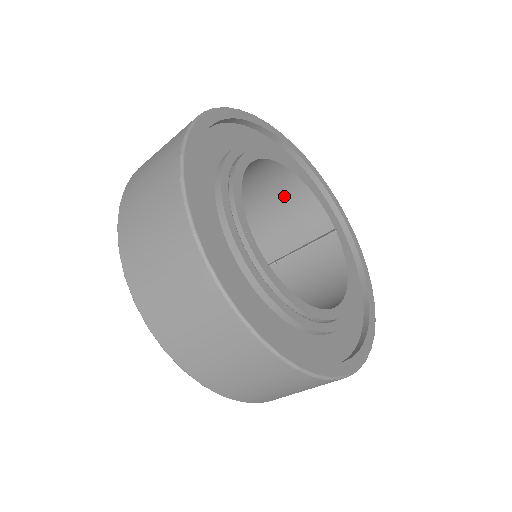
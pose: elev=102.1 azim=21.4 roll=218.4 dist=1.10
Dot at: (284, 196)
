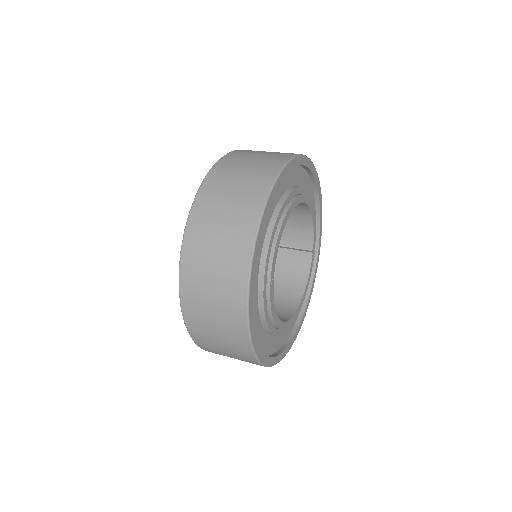
Dot at: (292, 213)
